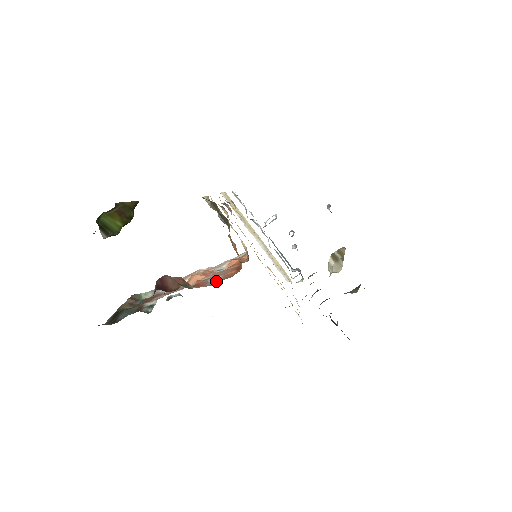
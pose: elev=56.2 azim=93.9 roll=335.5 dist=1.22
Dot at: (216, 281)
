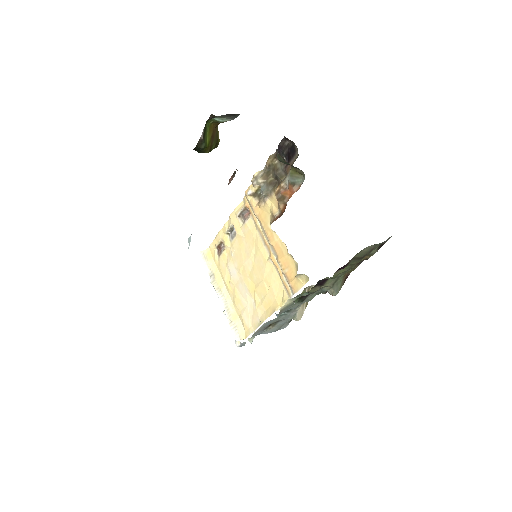
Dot at: occluded
